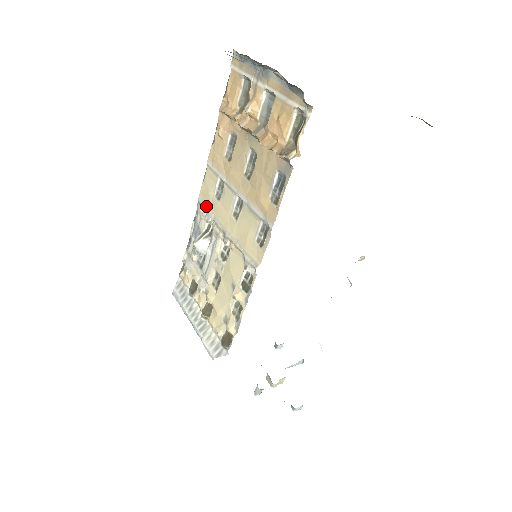
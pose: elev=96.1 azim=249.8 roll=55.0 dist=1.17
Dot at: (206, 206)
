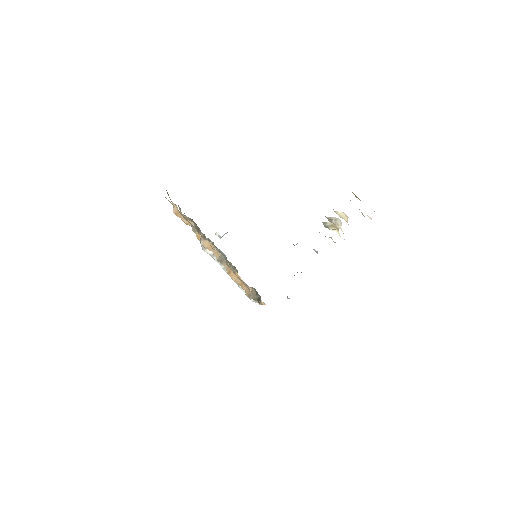
Dot at: occluded
